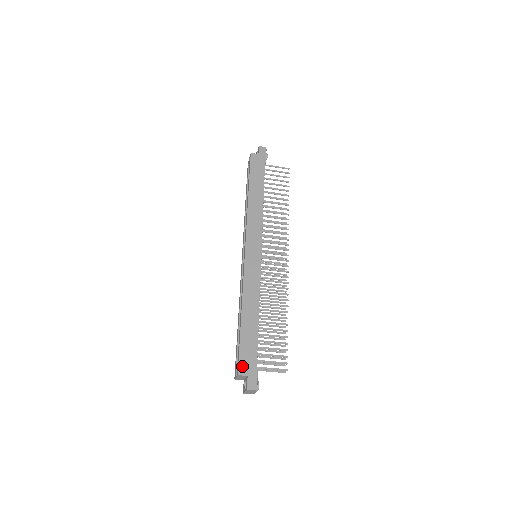
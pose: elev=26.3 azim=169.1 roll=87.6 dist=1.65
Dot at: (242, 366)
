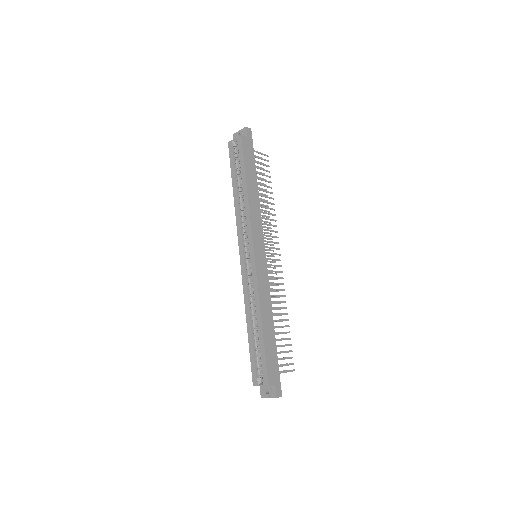
Dot at: (270, 376)
